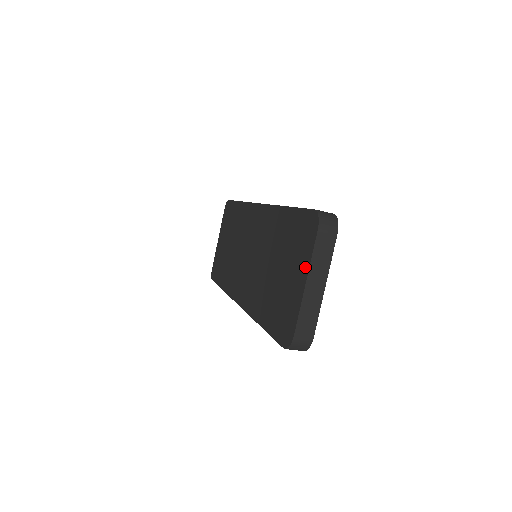
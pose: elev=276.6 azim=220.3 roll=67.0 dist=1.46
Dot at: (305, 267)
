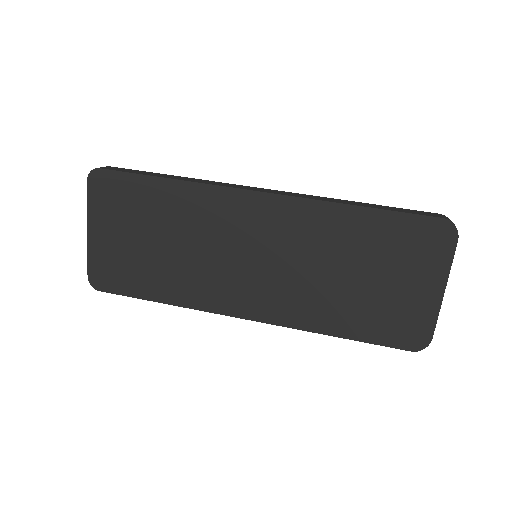
Dot at: (440, 276)
